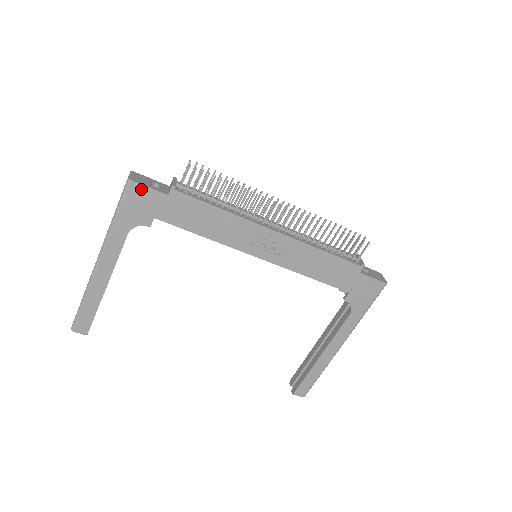
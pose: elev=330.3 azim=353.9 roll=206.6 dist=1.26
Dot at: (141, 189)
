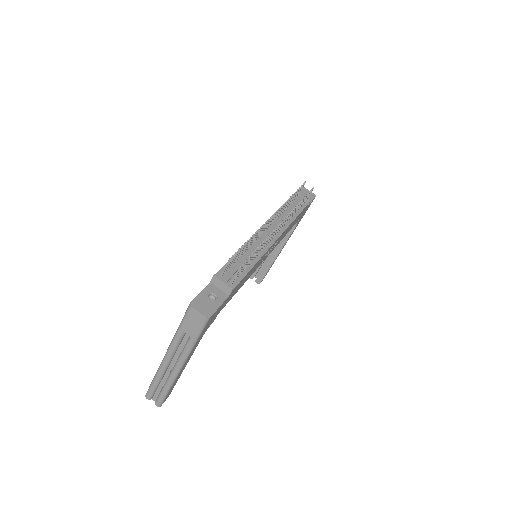
Dot at: (215, 313)
